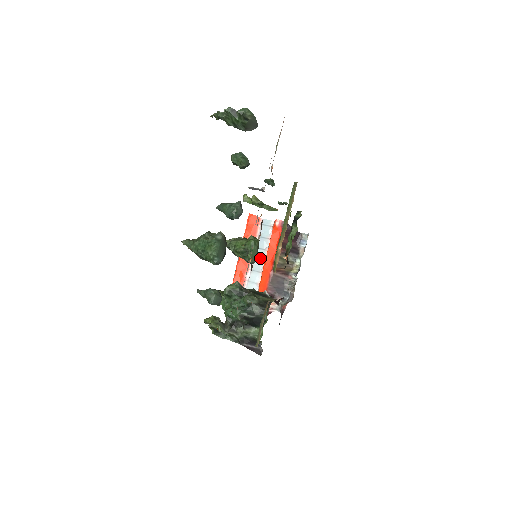
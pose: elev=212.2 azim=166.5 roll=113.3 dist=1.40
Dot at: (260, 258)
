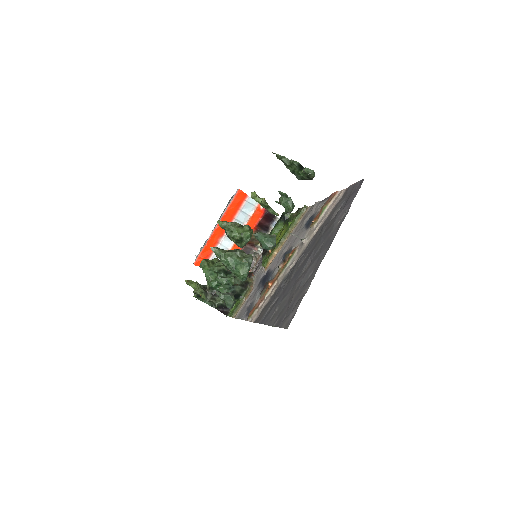
Dot at: occluded
